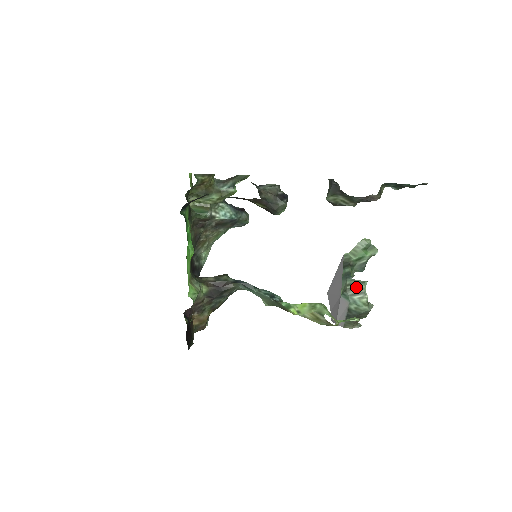
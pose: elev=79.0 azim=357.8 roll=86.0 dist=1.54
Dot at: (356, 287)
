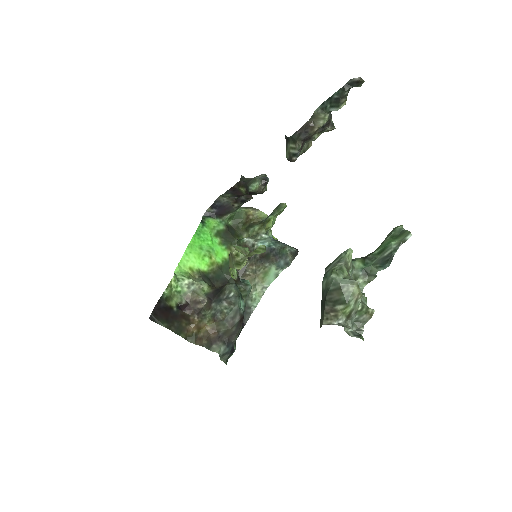
Dot at: (336, 260)
